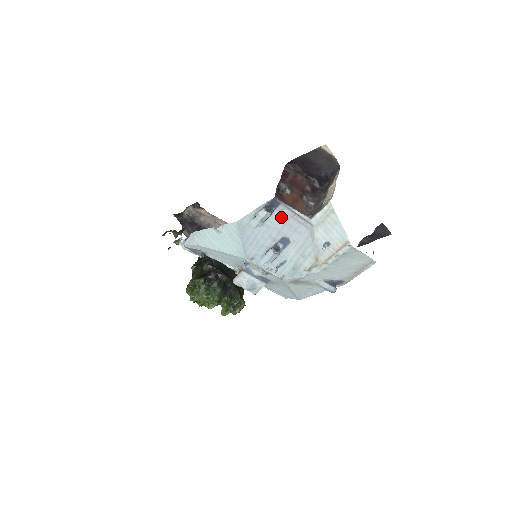
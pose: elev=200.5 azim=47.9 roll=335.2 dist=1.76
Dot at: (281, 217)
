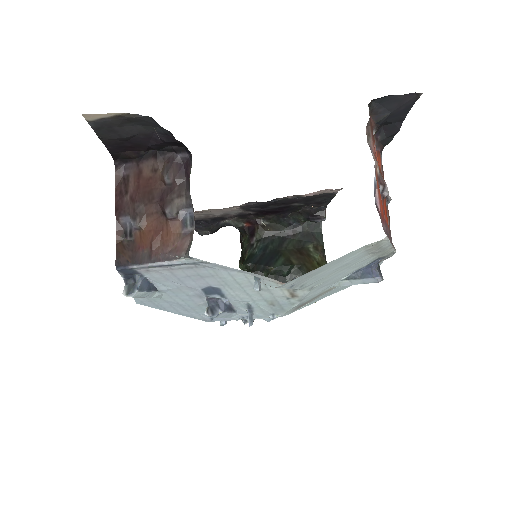
Dot at: (162, 276)
